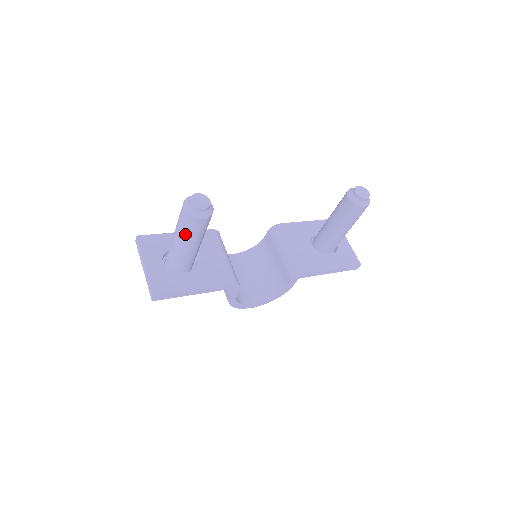
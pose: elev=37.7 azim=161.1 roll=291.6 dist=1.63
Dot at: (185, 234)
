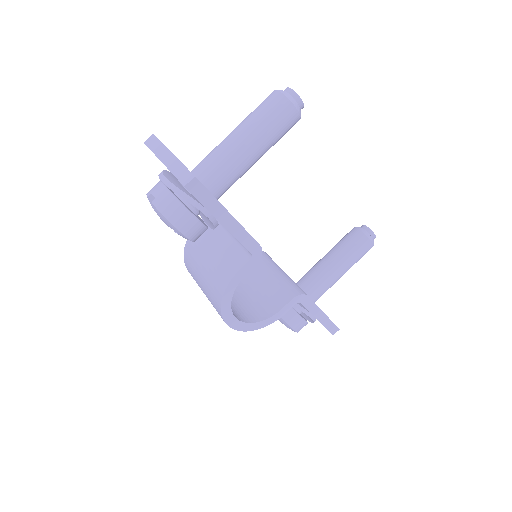
Dot at: (262, 125)
